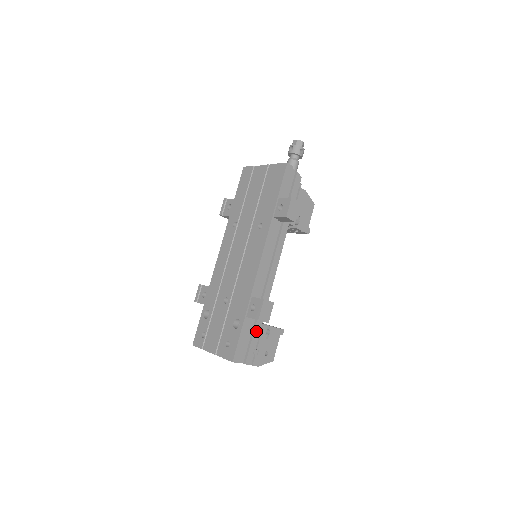
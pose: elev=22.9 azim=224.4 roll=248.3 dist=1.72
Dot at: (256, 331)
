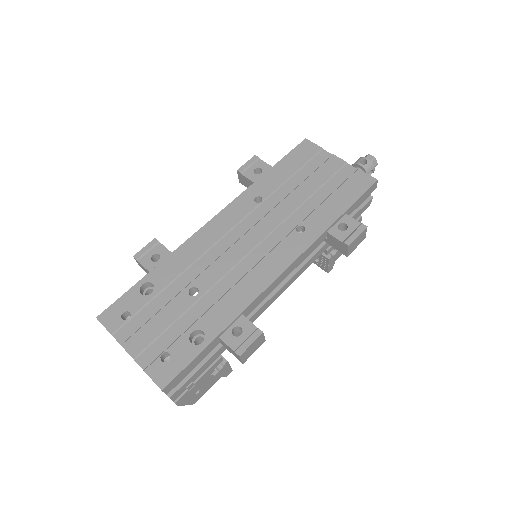
Dot at: (211, 359)
